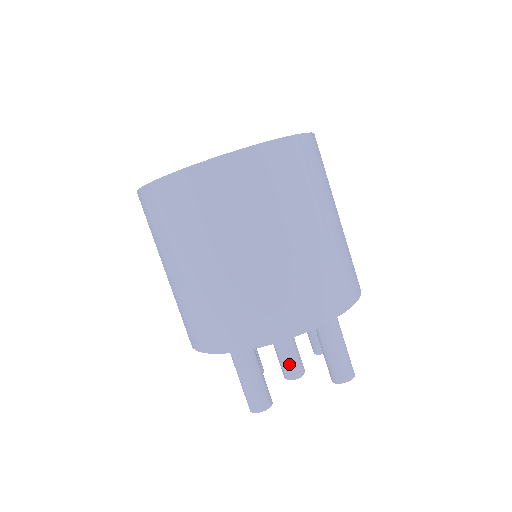
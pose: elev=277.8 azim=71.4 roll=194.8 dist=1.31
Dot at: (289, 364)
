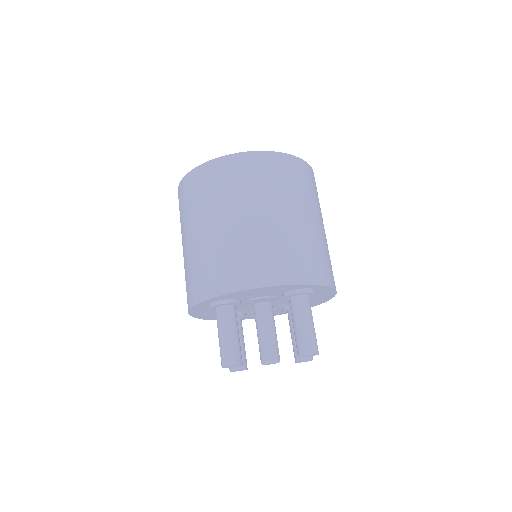
Dot at: (266, 347)
